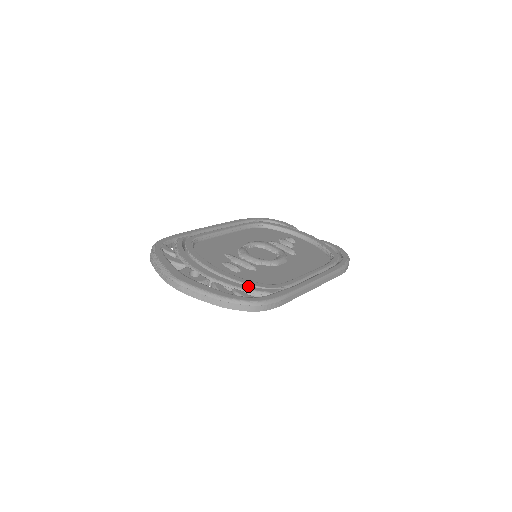
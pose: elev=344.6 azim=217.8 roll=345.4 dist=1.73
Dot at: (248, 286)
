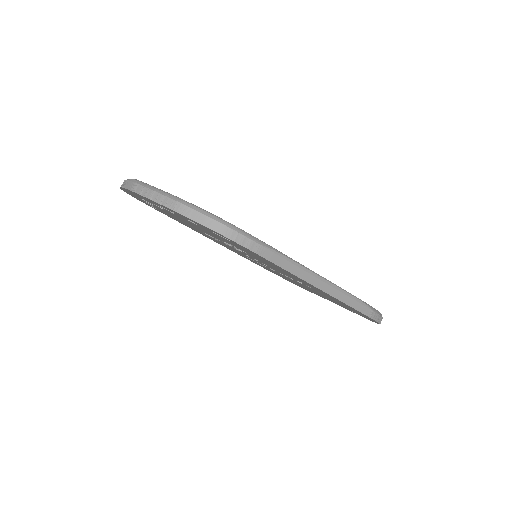
Dot at: occluded
